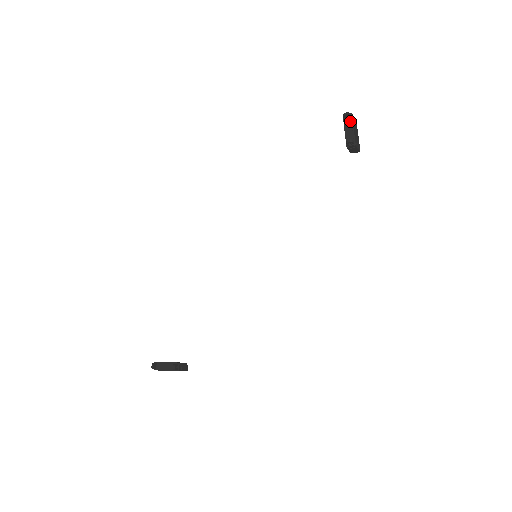
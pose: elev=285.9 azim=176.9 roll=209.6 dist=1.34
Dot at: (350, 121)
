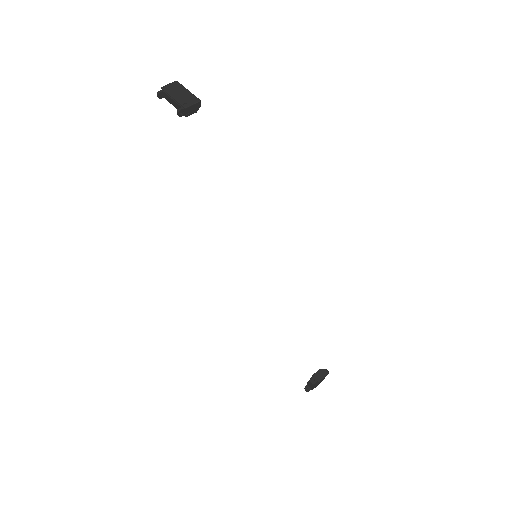
Dot at: (166, 95)
